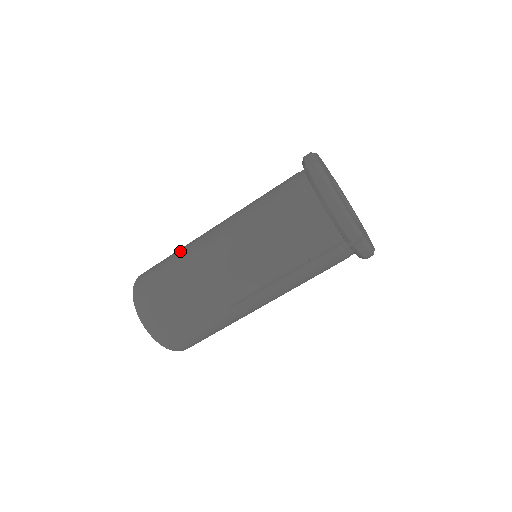
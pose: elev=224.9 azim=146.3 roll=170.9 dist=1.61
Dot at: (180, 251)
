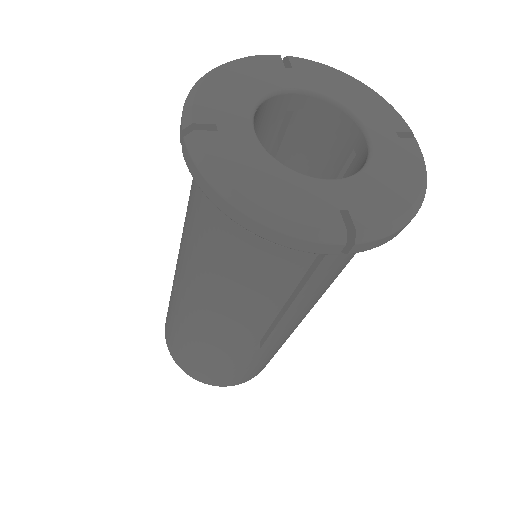
Dot at: occluded
